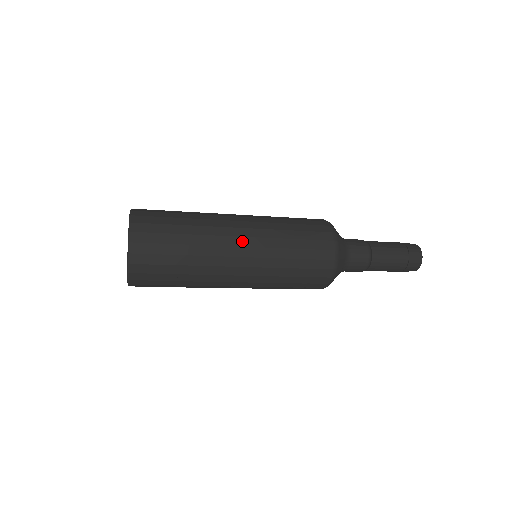
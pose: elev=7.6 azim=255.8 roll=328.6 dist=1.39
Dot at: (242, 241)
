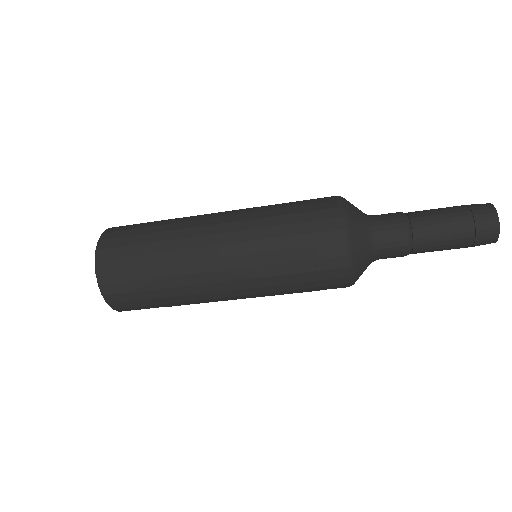
Dot at: (219, 220)
